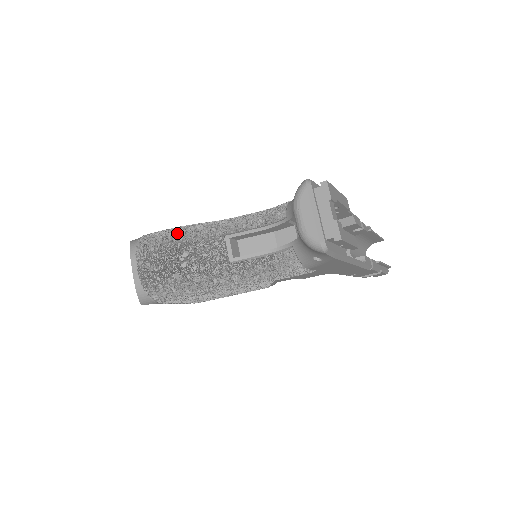
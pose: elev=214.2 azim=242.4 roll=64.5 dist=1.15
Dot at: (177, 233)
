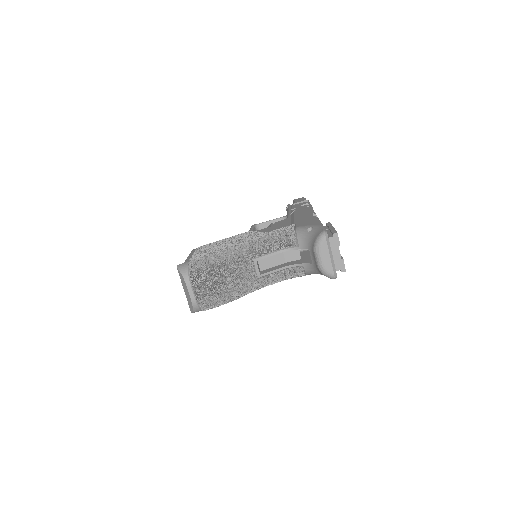
Dot at: (220, 263)
